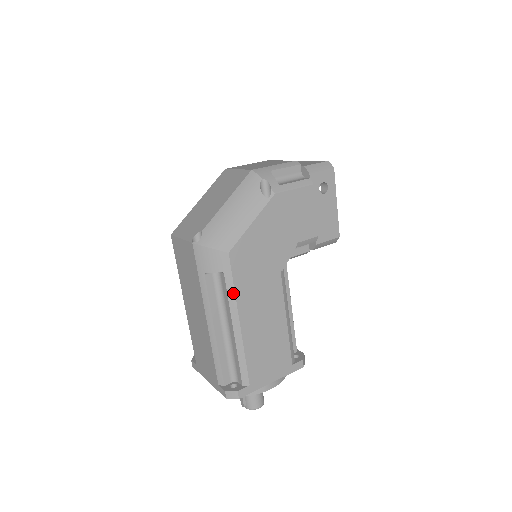
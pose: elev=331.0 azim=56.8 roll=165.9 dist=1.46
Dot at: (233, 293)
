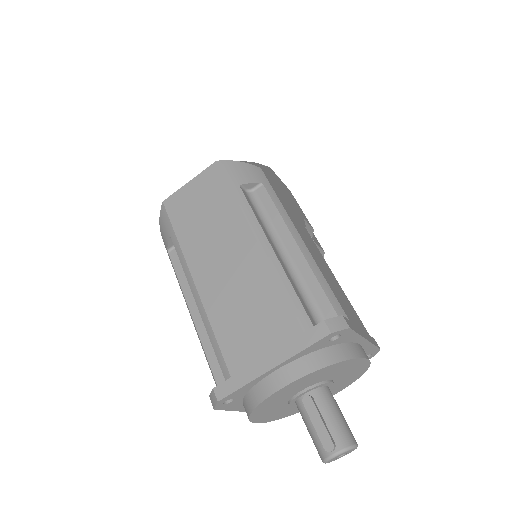
Dot at: (280, 204)
